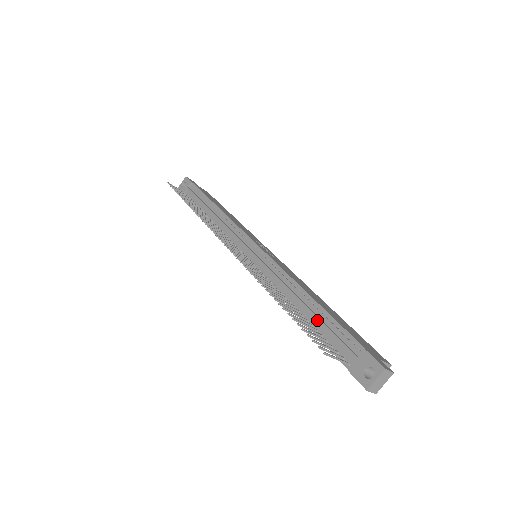
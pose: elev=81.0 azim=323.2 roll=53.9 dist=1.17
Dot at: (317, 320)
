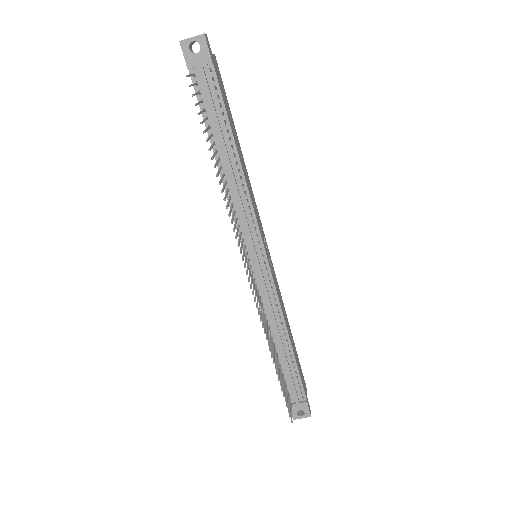
Dot at: (287, 367)
